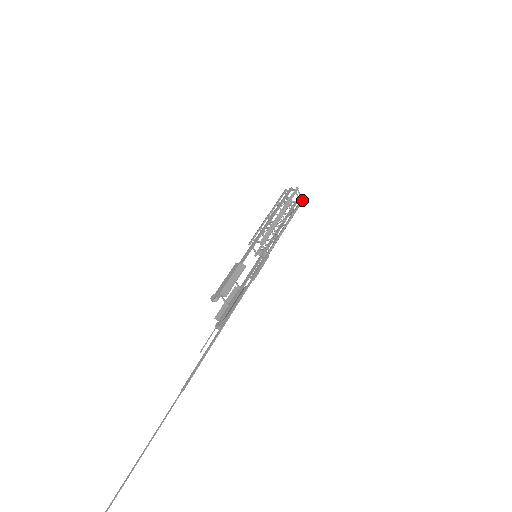
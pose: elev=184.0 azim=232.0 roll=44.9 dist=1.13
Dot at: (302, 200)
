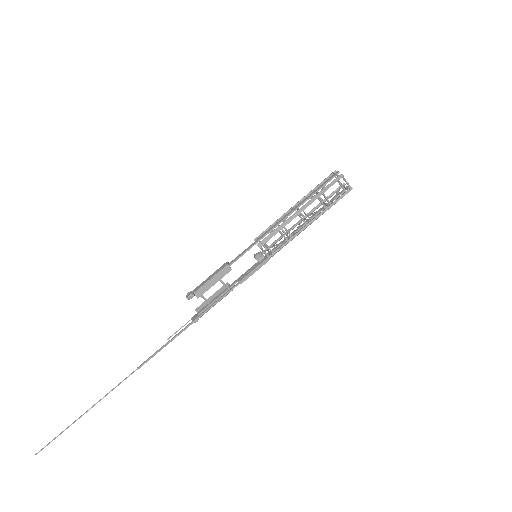
Dot at: (350, 189)
